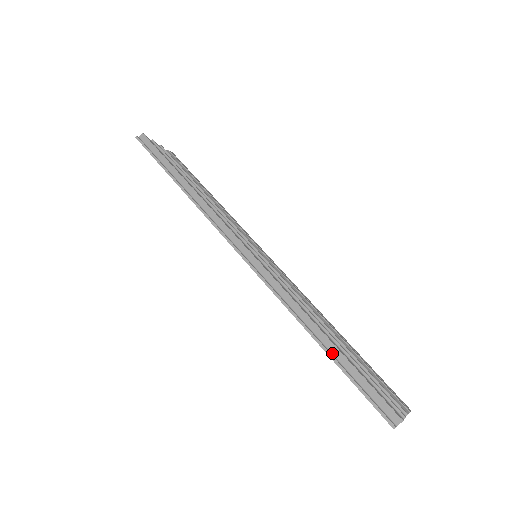
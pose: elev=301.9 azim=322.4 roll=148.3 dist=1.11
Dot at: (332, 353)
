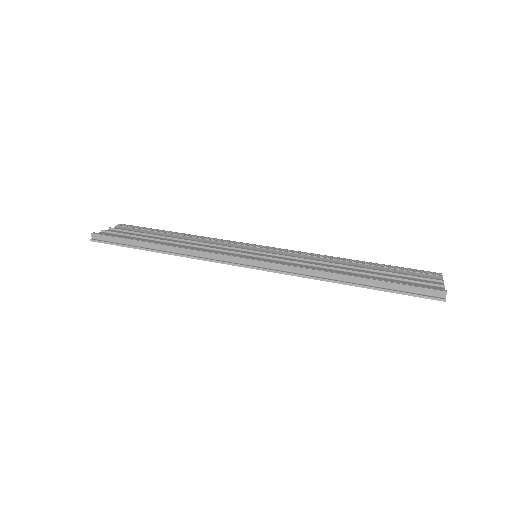
Dot at: (367, 284)
